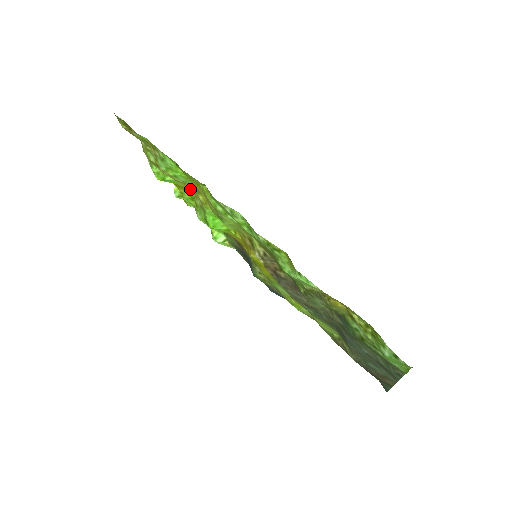
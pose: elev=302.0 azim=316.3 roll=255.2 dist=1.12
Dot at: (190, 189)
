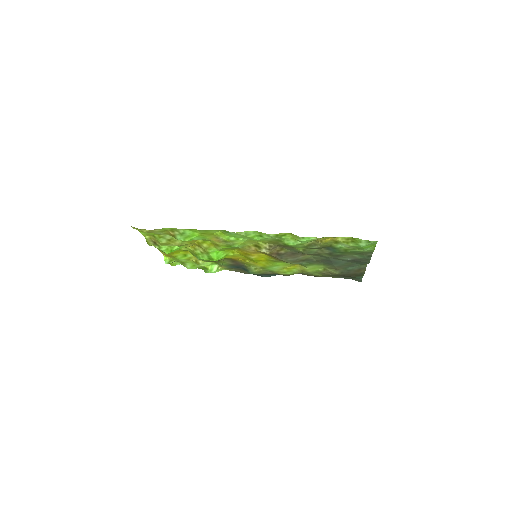
Dot at: (187, 248)
